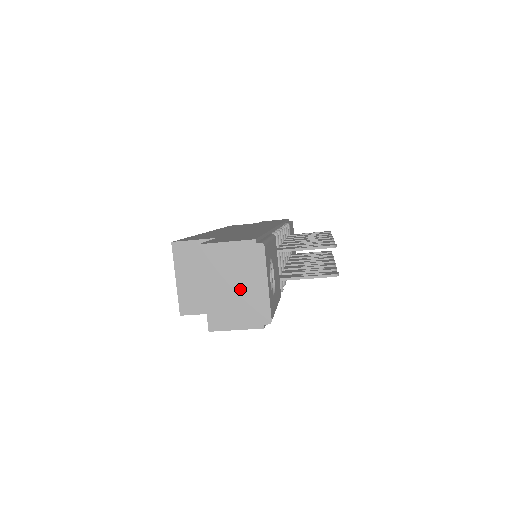
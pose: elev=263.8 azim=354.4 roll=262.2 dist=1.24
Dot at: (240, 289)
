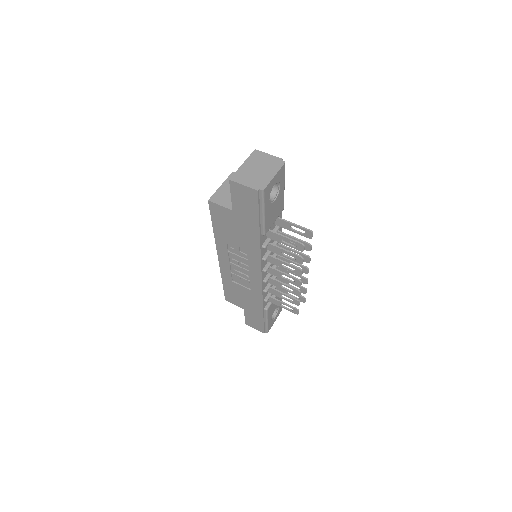
Dot at: (260, 172)
